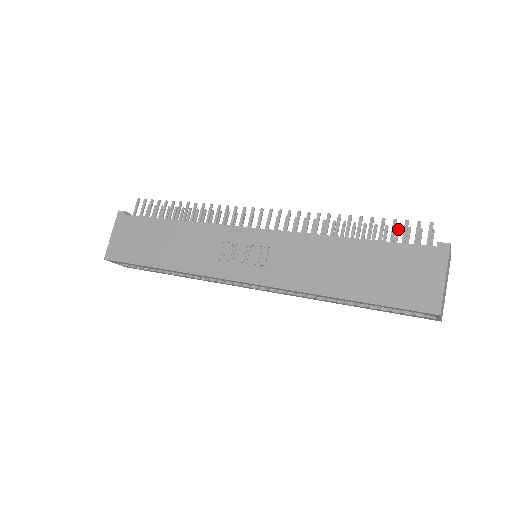
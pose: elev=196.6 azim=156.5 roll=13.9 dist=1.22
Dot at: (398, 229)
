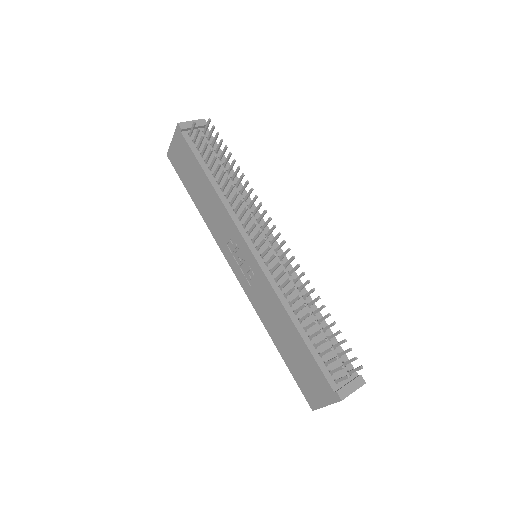
Dot at: (344, 342)
